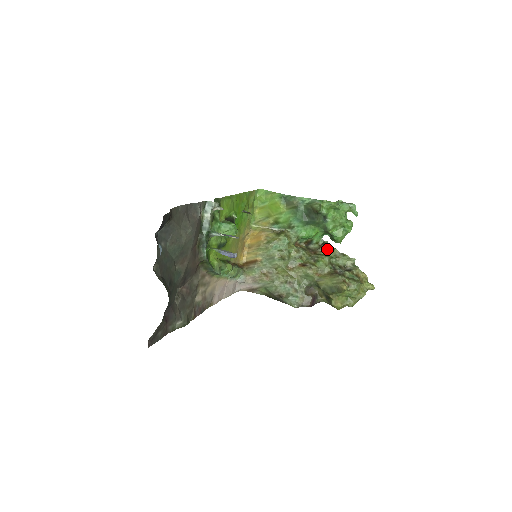
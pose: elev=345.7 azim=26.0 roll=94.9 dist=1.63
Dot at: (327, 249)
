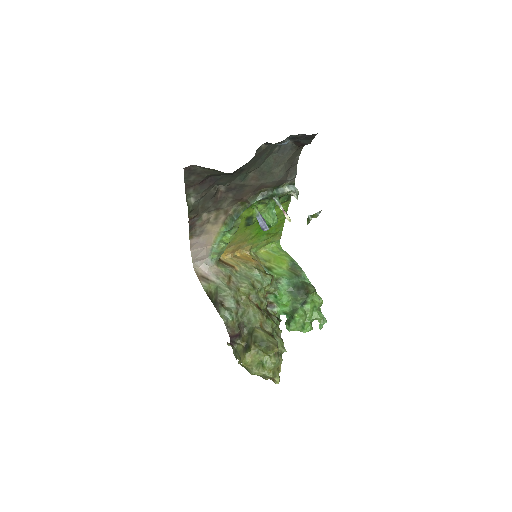
Dot at: (279, 322)
